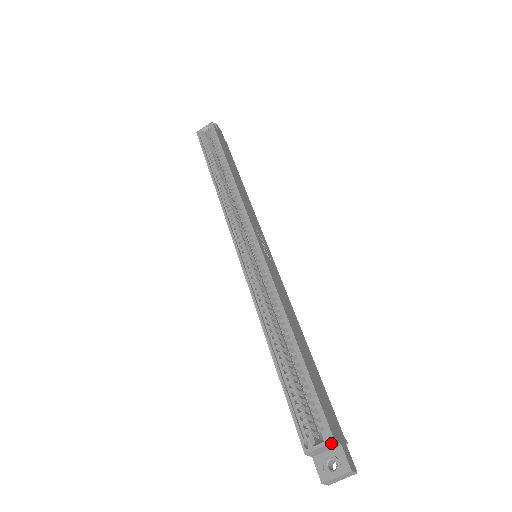
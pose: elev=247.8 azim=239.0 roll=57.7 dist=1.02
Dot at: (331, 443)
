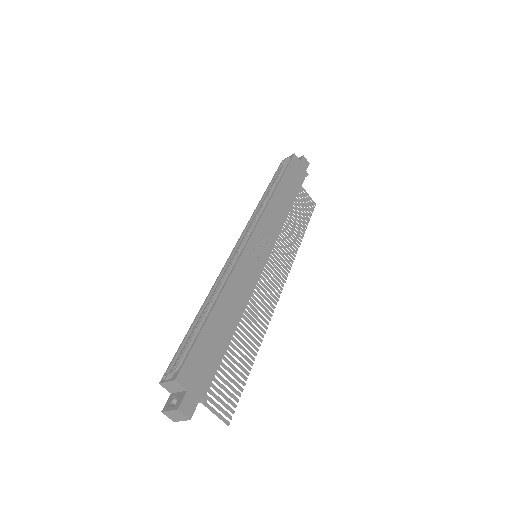
Dot at: (174, 381)
